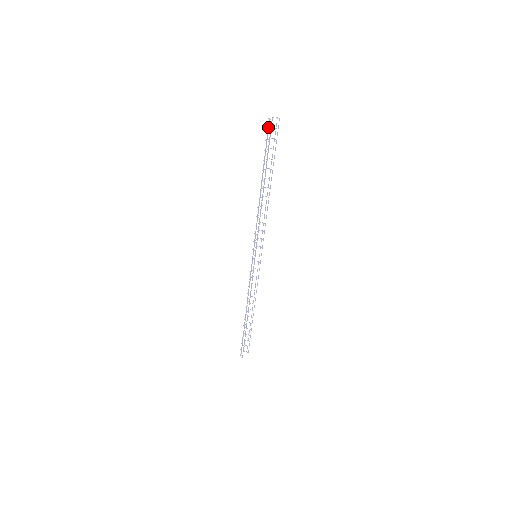
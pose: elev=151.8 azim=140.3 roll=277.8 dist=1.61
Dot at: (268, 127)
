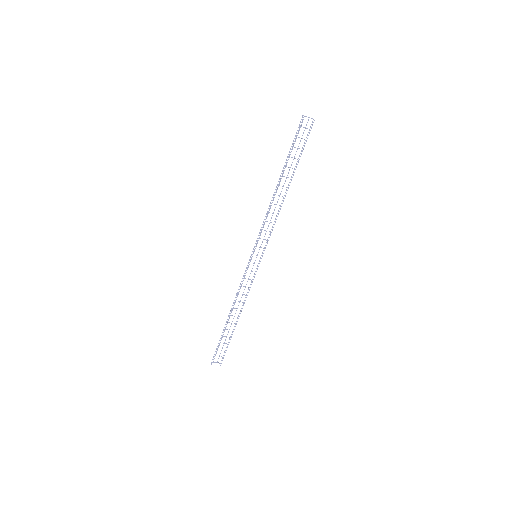
Dot at: occluded
